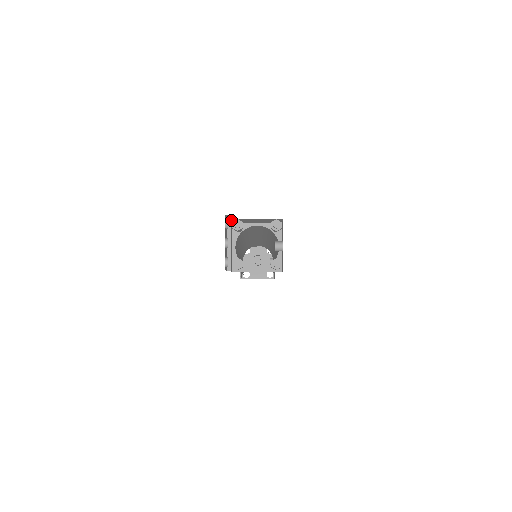
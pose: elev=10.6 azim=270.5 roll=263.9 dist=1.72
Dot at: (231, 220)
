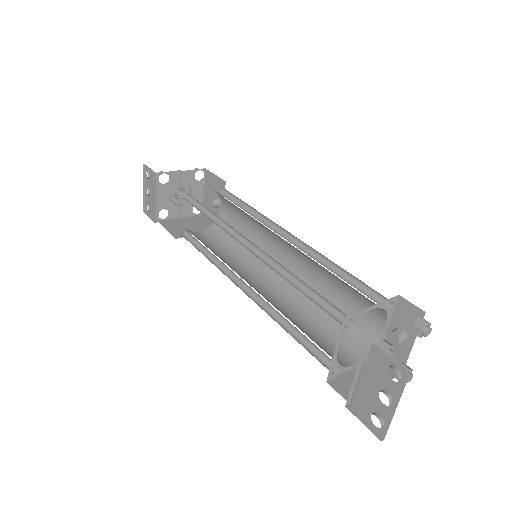
Dot at: occluded
